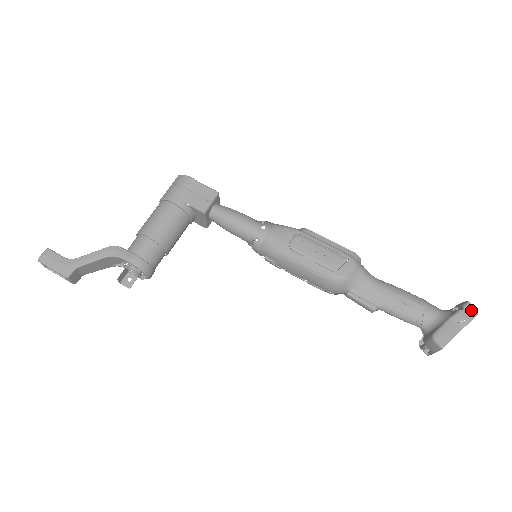
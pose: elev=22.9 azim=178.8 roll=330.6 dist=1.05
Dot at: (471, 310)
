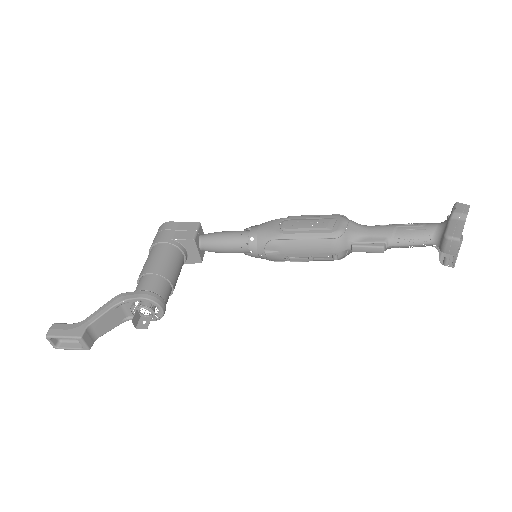
Dot at: (462, 206)
